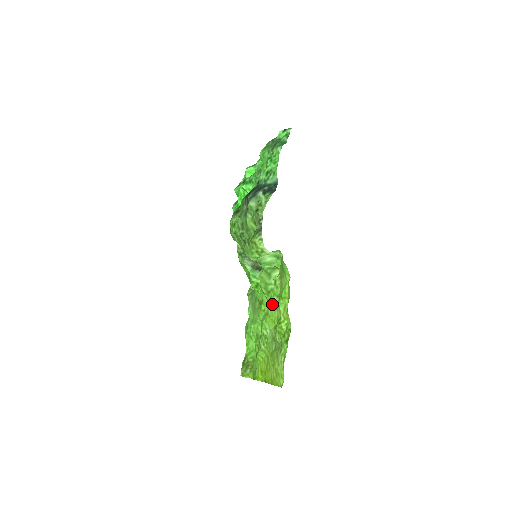
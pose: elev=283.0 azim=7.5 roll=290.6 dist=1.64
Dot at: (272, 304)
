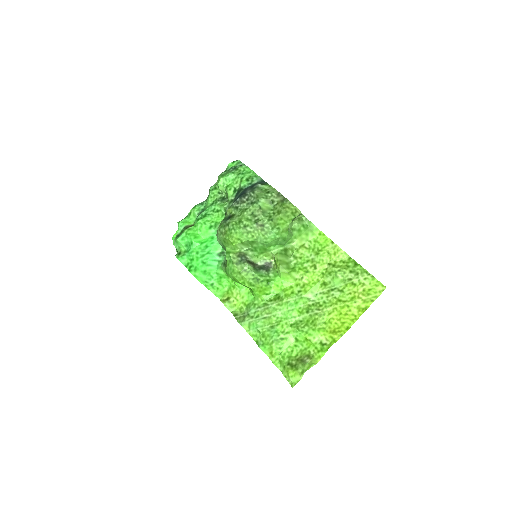
Dot at: (306, 270)
